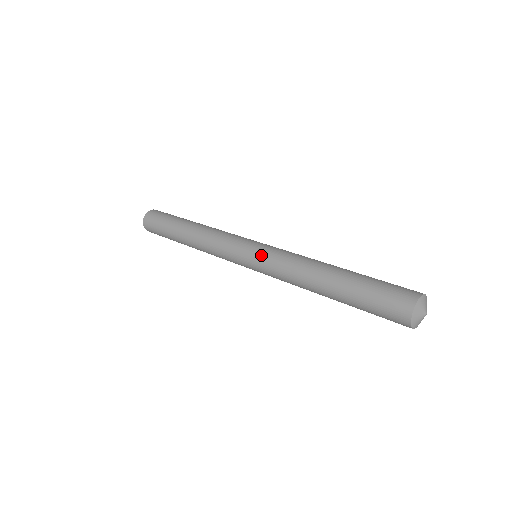
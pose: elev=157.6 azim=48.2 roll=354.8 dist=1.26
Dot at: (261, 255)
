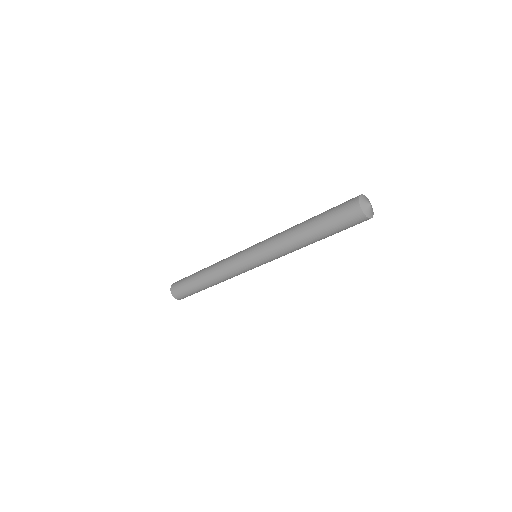
Dot at: occluded
